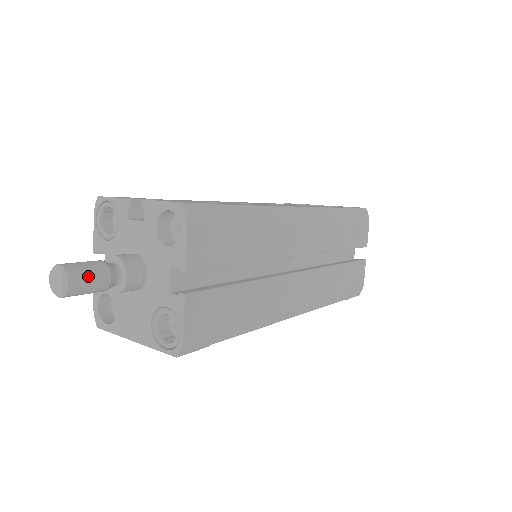
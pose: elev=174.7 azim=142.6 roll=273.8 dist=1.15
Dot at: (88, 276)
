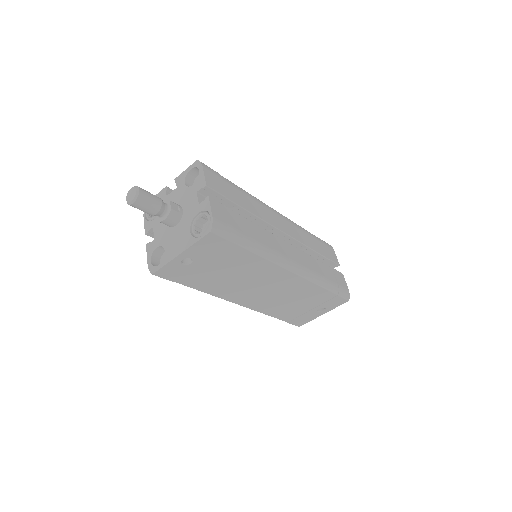
Dot at: (149, 193)
